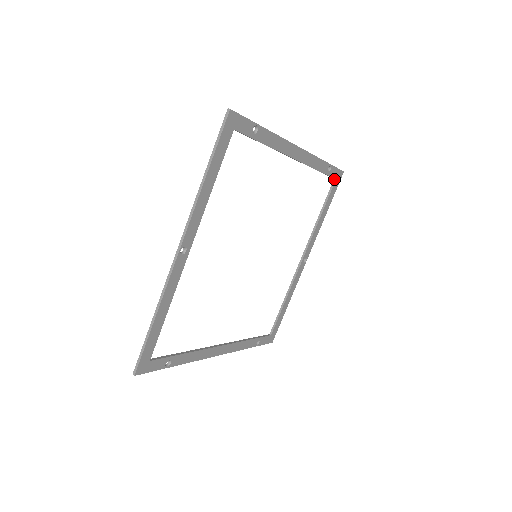
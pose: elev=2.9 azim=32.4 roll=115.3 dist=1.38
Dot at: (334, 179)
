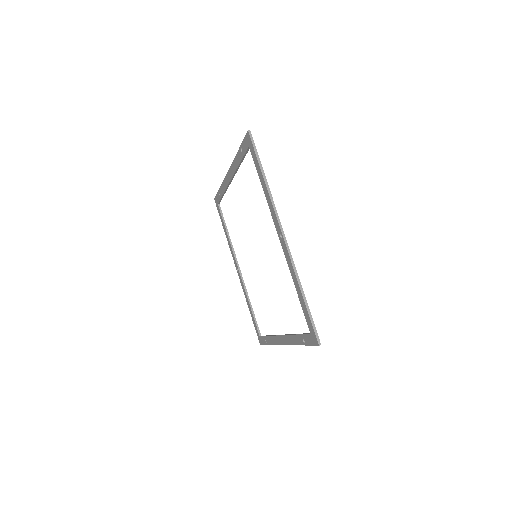
Dot at: (218, 204)
